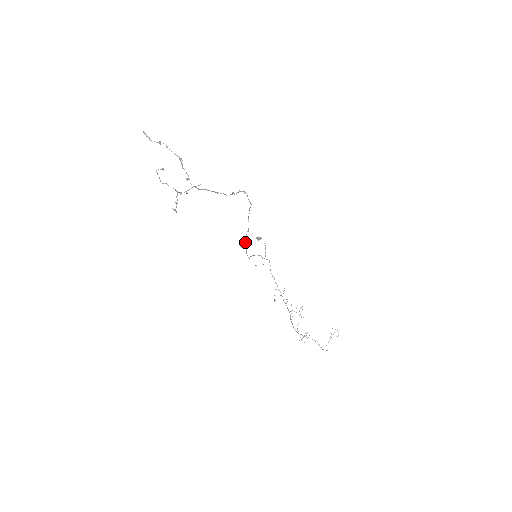
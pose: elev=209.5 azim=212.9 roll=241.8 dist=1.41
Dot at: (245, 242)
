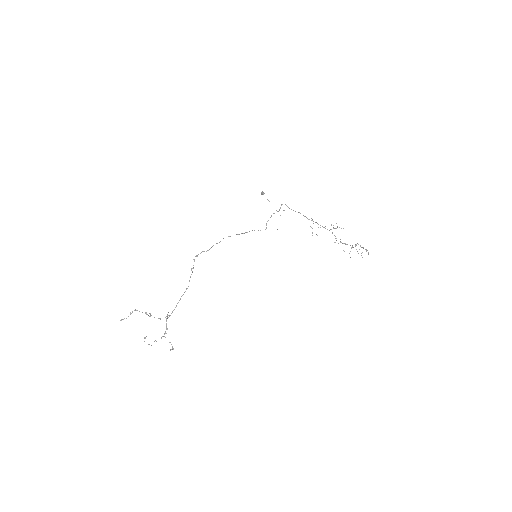
Dot at: occluded
